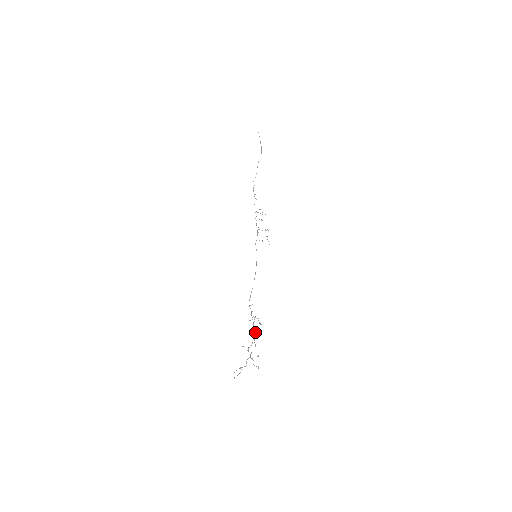
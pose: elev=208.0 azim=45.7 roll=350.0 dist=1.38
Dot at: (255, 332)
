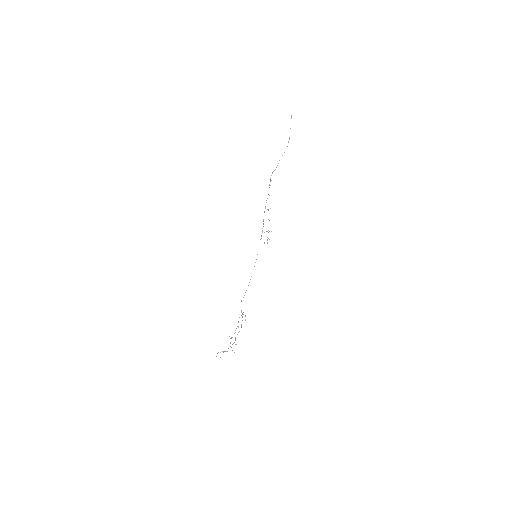
Dot at: occluded
